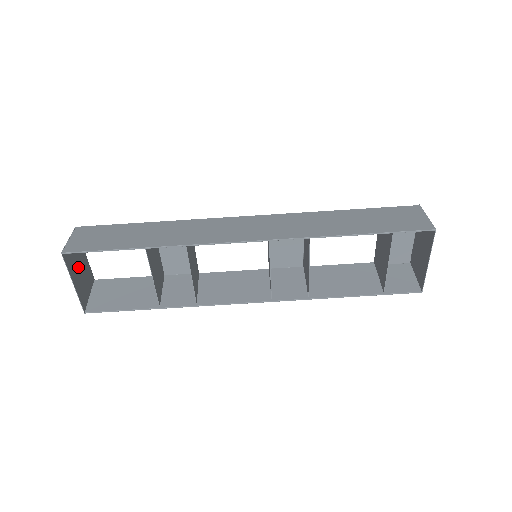
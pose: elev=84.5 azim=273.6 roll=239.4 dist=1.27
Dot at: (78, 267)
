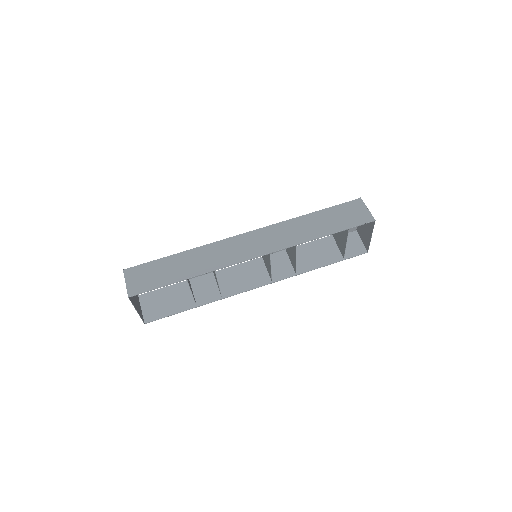
Dot at: (133, 297)
